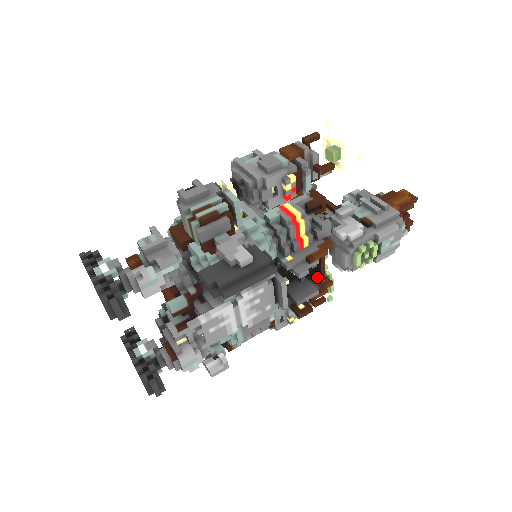
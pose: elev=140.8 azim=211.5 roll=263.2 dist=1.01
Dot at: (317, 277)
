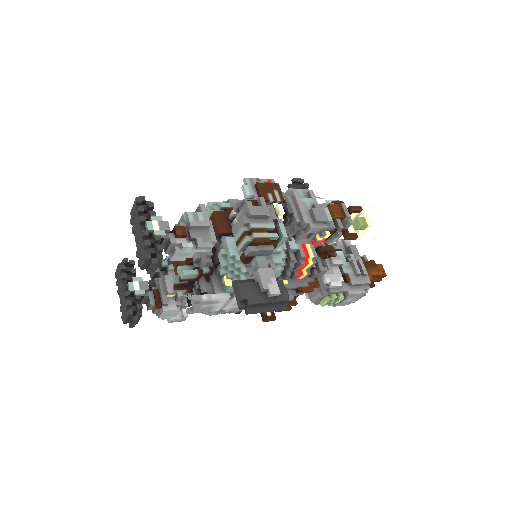
Dot at: occluded
